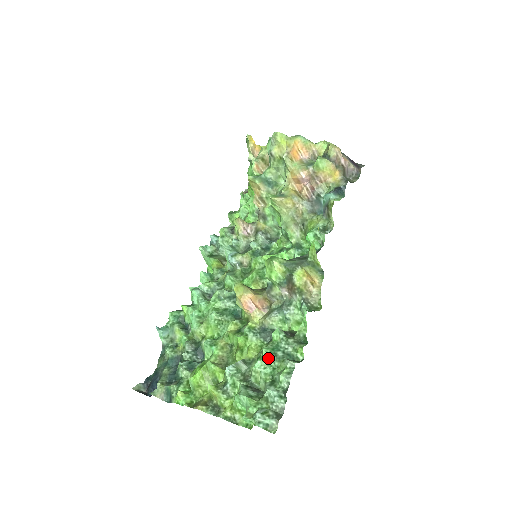
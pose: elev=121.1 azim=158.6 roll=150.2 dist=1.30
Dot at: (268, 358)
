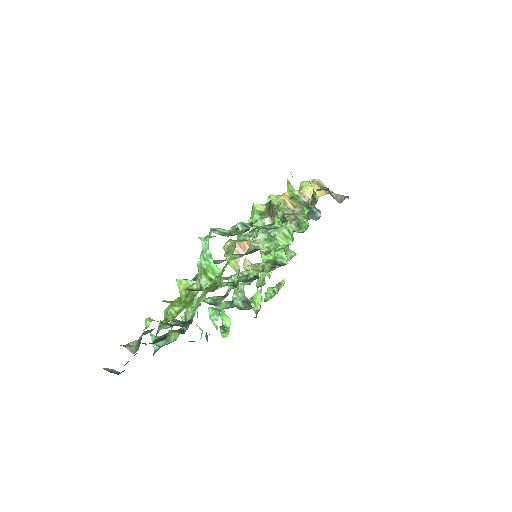
Dot at: (242, 235)
